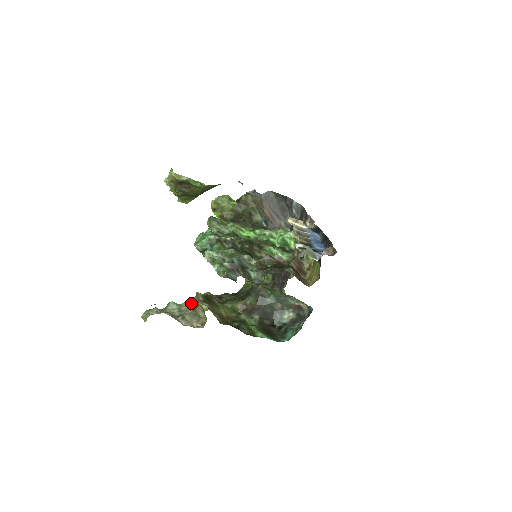
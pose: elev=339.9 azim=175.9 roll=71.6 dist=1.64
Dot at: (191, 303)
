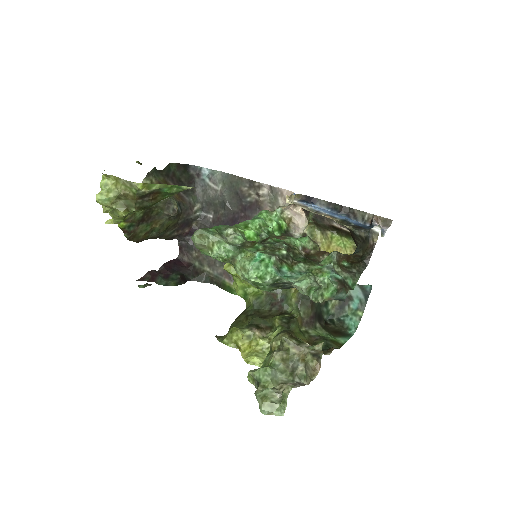
Dot at: (283, 354)
